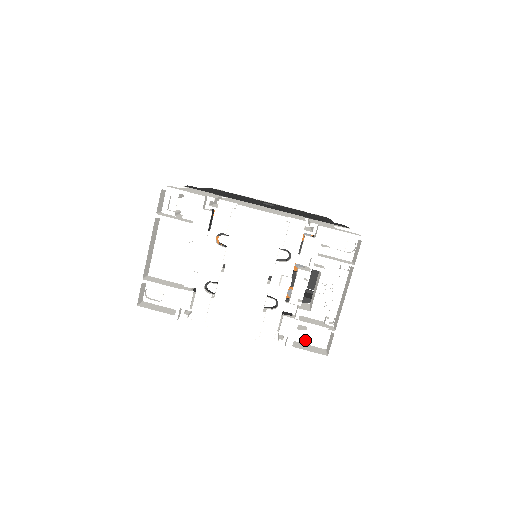
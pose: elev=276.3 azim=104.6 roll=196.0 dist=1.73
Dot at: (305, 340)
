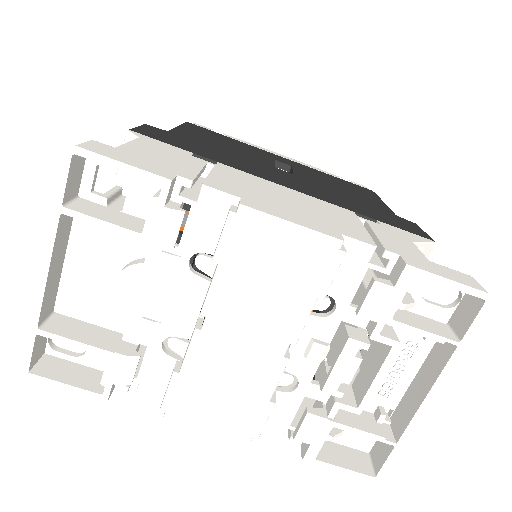
Dot at: occluded
